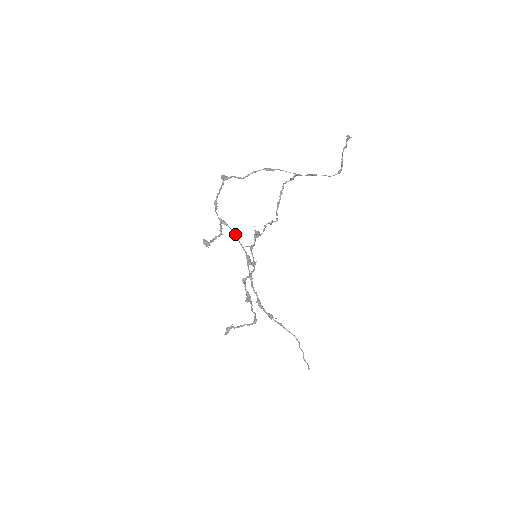
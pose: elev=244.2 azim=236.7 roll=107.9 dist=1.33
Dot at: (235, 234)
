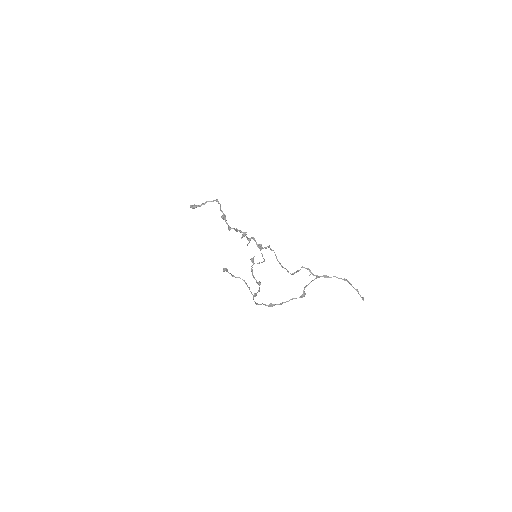
Dot at: occluded
